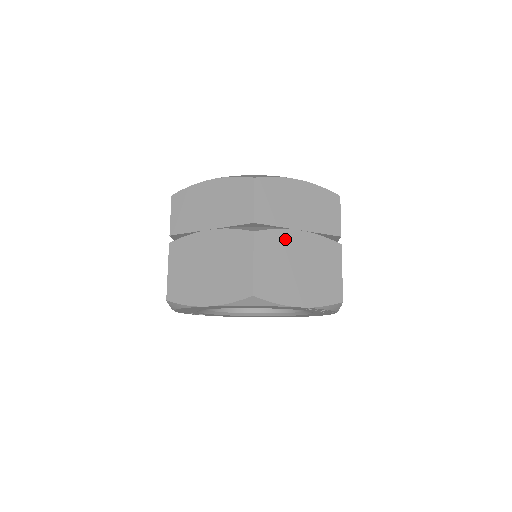
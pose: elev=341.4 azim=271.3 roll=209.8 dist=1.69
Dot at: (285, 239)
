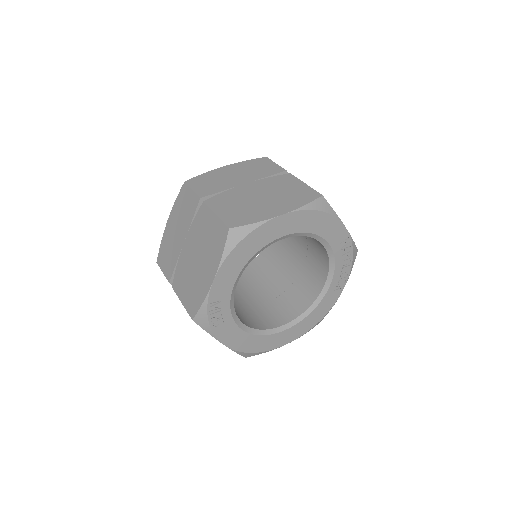
Dot at: occluded
